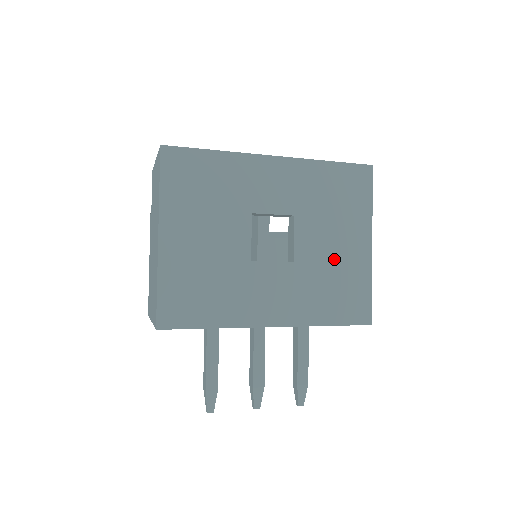
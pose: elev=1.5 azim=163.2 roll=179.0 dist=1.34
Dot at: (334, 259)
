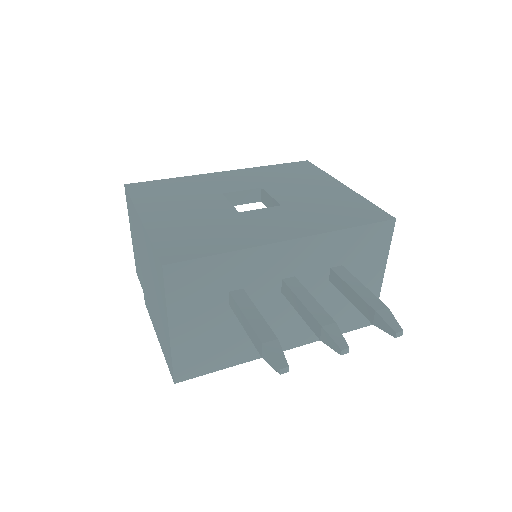
Dot at: (318, 197)
